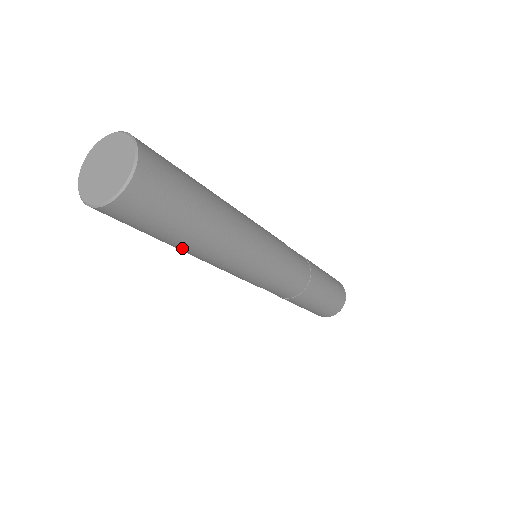
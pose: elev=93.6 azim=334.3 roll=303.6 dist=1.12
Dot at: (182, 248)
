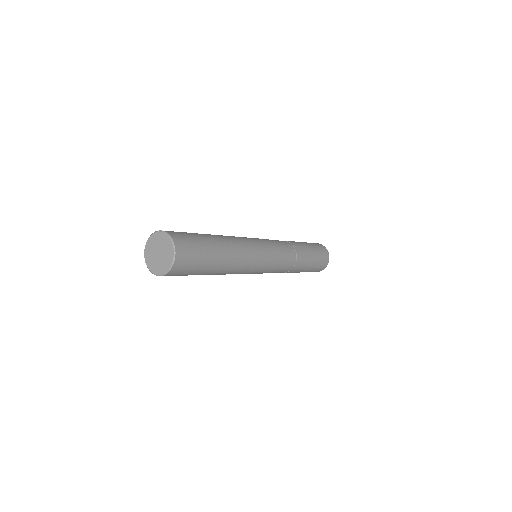
Dot at: occluded
